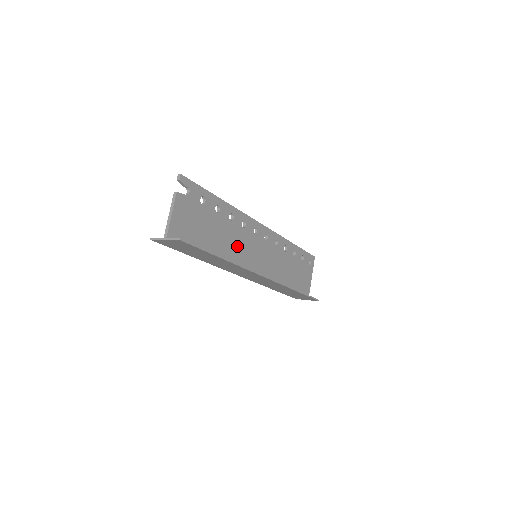
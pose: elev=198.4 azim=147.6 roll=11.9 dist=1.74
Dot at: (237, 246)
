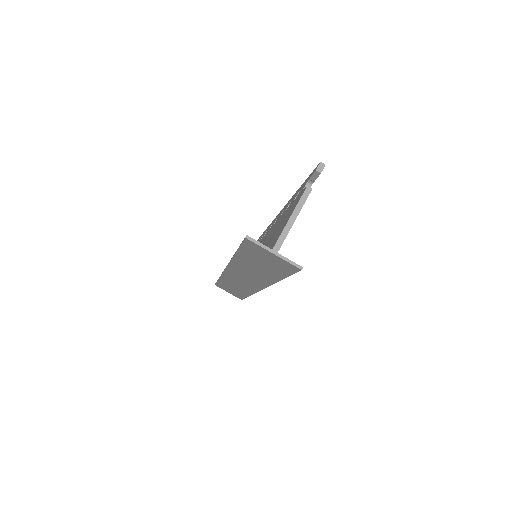
Dot at: occluded
